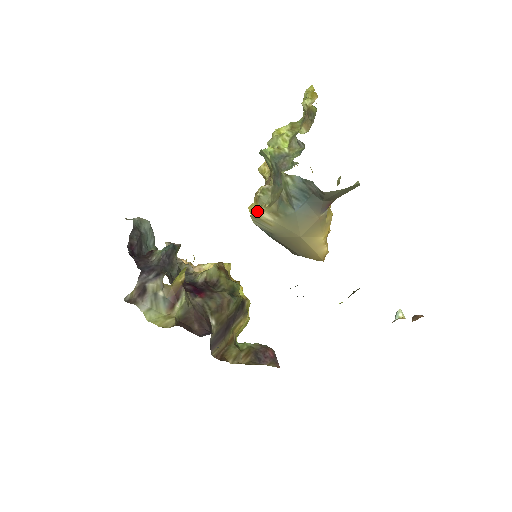
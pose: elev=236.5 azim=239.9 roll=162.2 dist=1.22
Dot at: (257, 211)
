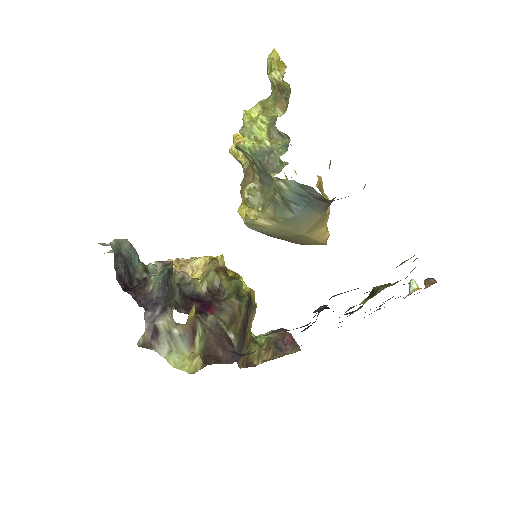
Dot at: (250, 216)
